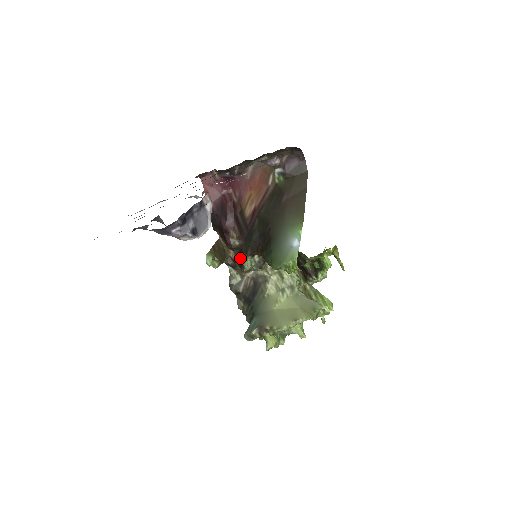
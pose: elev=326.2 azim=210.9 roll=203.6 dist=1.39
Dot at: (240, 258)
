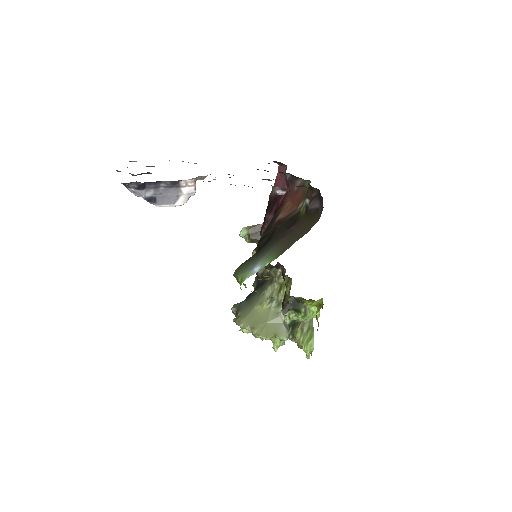
Dot at: occluded
